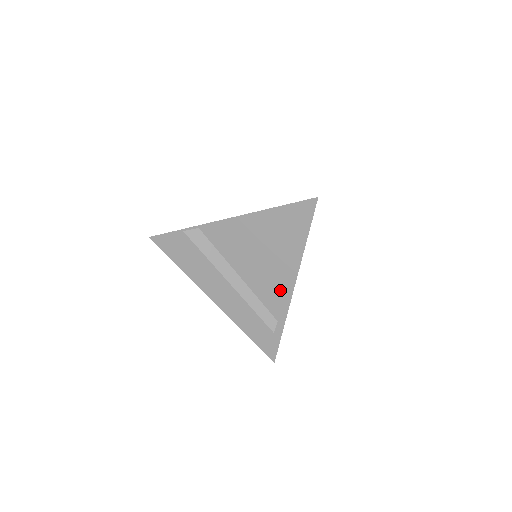
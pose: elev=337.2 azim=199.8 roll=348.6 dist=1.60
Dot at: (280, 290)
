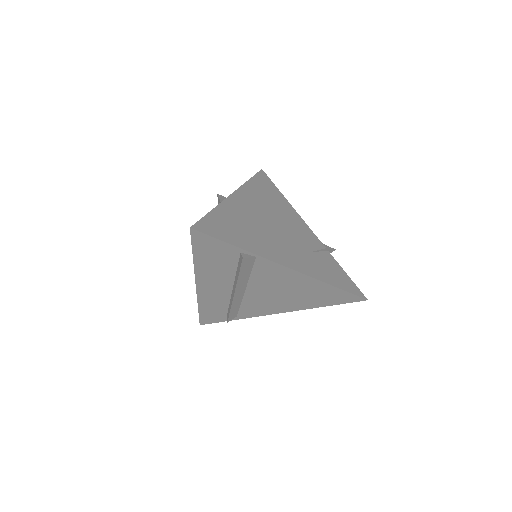
Dot at: (265, 310)
